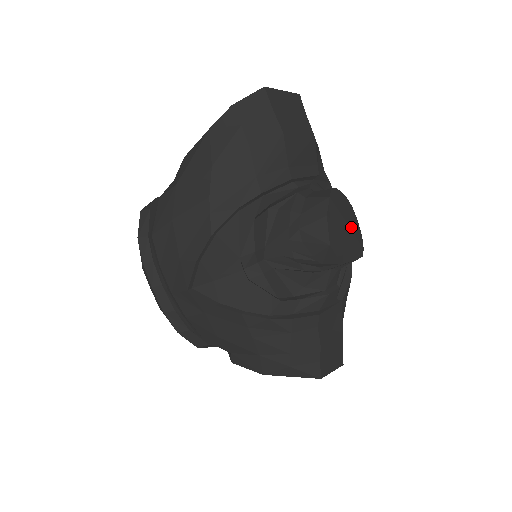
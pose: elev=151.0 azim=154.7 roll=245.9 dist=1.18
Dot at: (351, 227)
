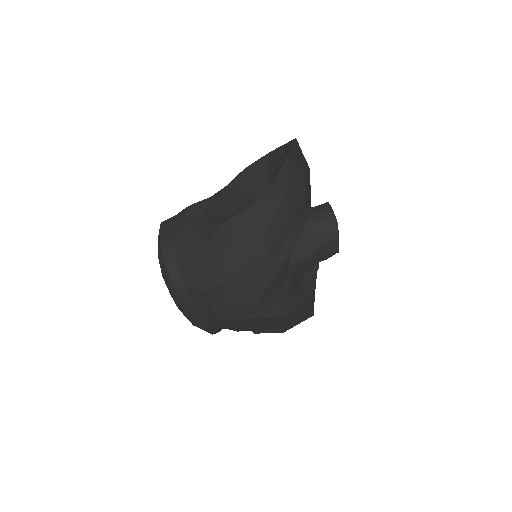
Dot at: occluded
